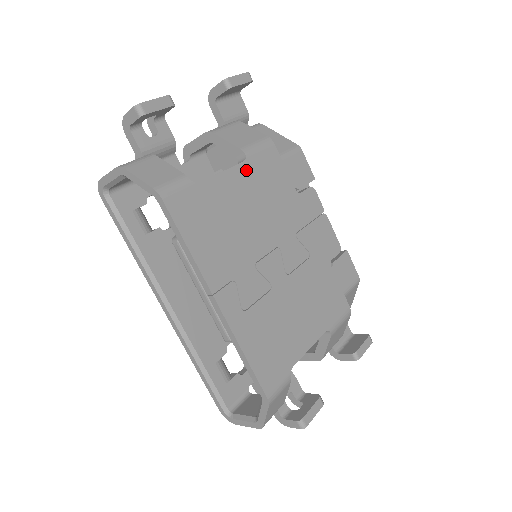
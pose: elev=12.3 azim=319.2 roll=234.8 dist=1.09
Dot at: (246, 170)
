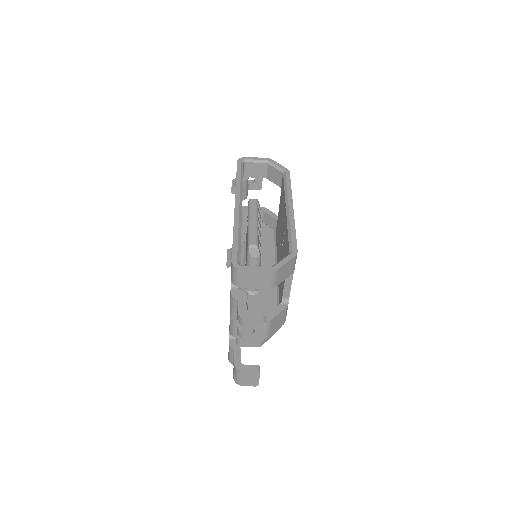
Dot at: occluded
